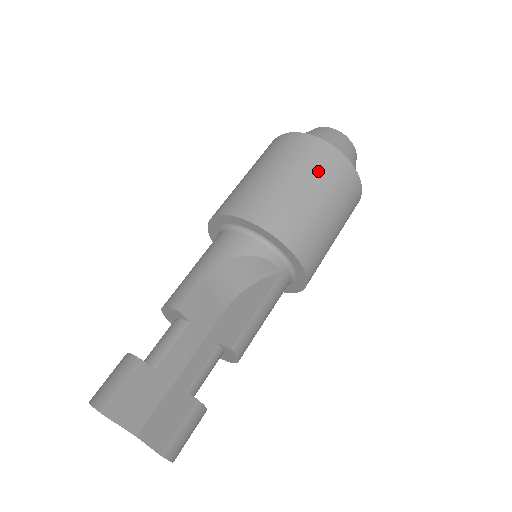
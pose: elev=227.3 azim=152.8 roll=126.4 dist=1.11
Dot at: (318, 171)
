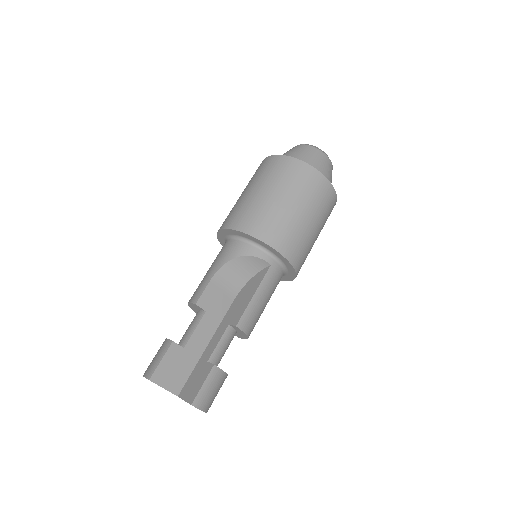
Dot at: (289, 183)
